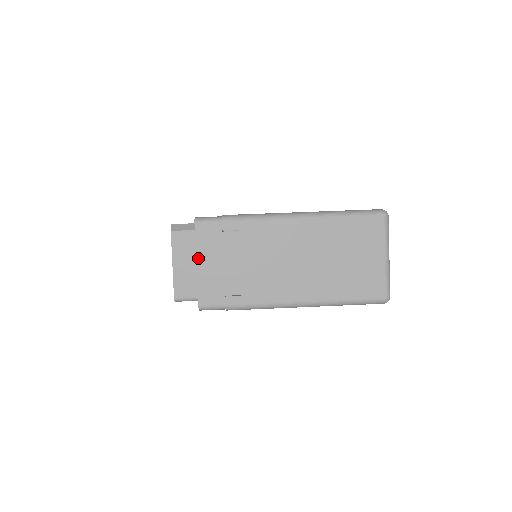
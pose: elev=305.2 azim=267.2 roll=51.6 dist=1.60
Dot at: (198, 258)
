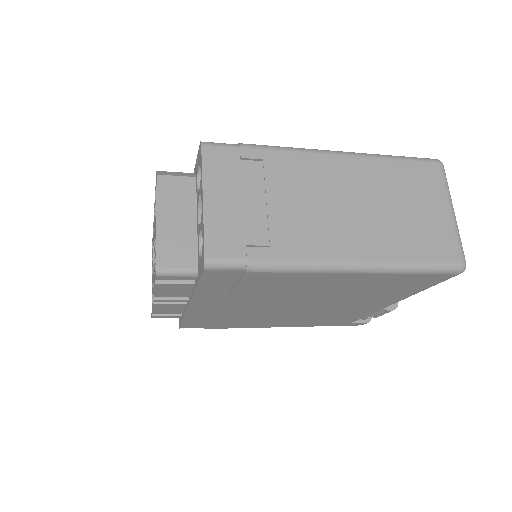
Dot at: (205, 190)
